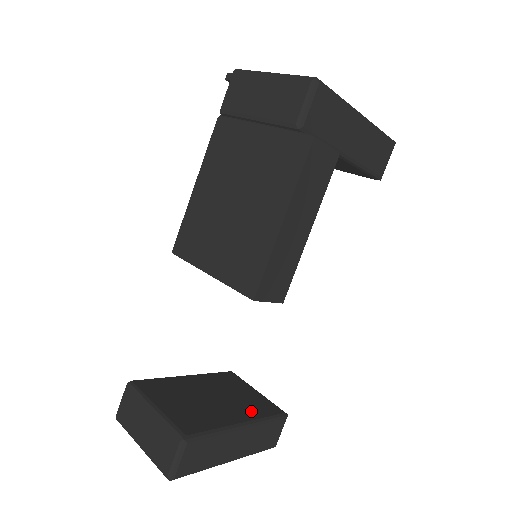
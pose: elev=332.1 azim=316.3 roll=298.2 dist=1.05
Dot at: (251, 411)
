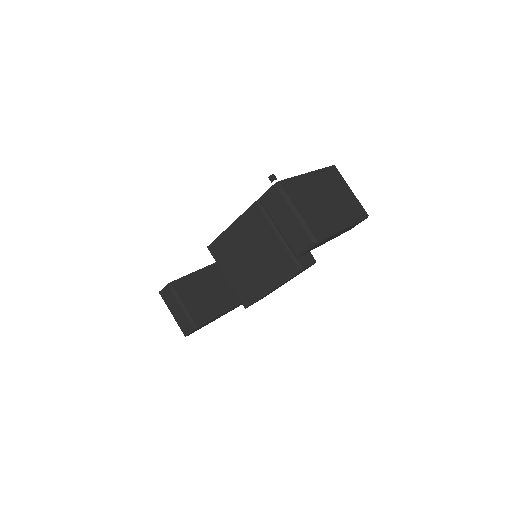
Dot at: (231, 299)
